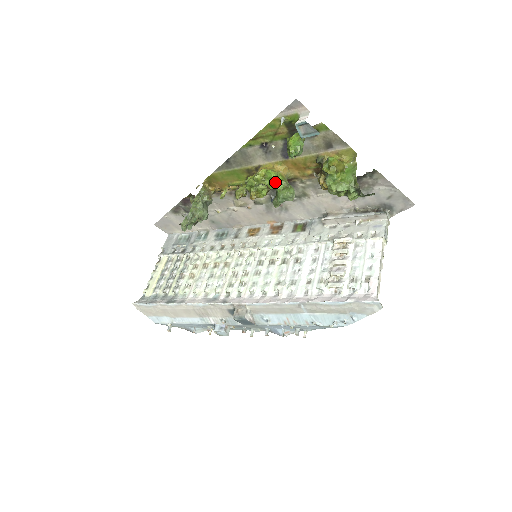
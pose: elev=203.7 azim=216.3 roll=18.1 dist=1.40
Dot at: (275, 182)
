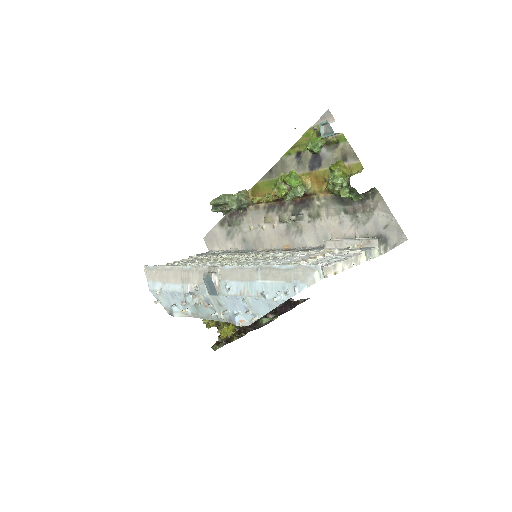
Dot at: (293, 180)
